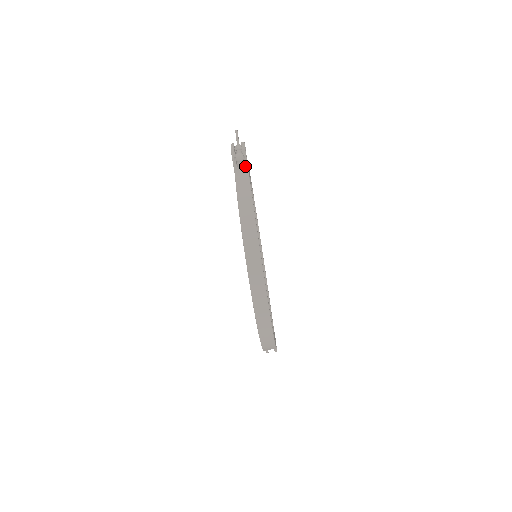
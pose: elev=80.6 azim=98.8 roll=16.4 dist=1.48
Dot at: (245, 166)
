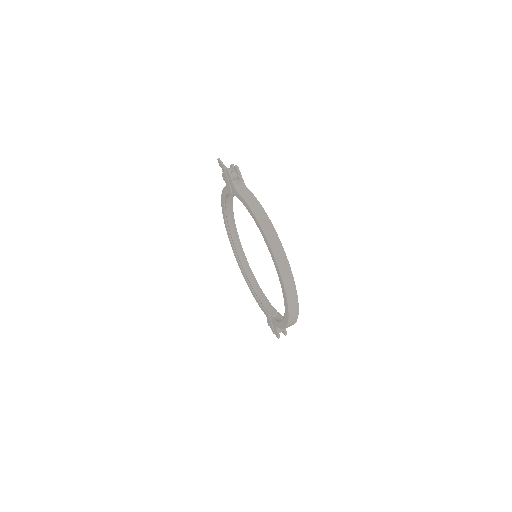
Dot at: (241, 181)
